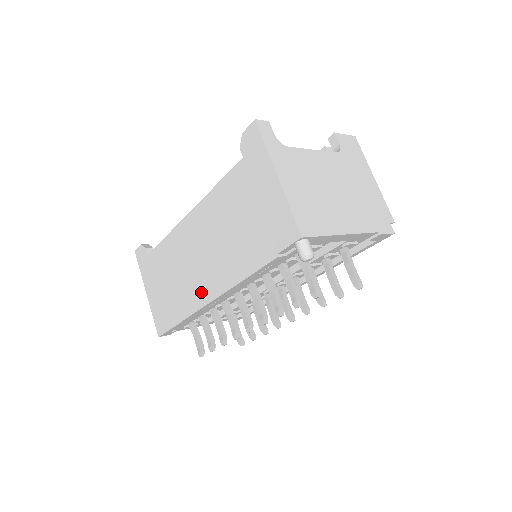
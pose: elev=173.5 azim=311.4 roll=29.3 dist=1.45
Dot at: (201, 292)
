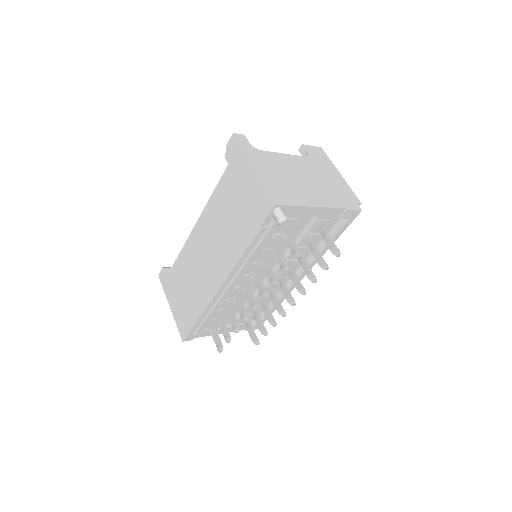
Dot at: (211, 284)
